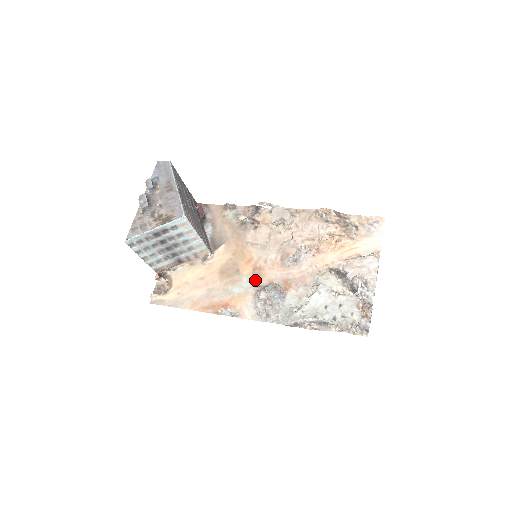
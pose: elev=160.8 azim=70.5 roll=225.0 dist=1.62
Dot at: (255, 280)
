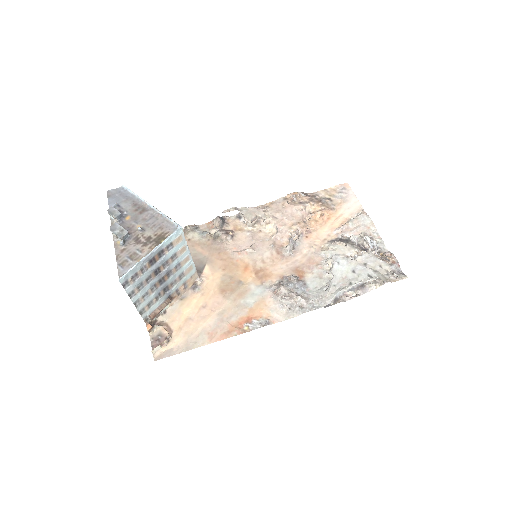
Dot at: (264, 282)
